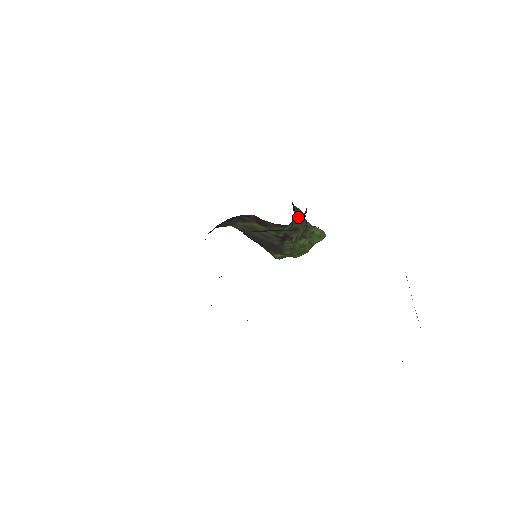
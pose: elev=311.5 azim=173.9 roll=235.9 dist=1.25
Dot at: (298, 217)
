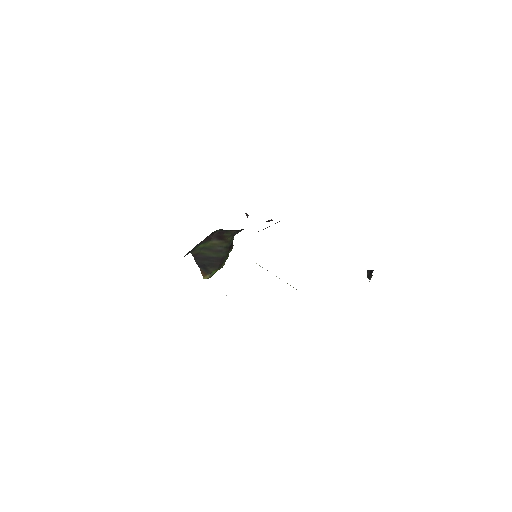
Dot at: occluded
